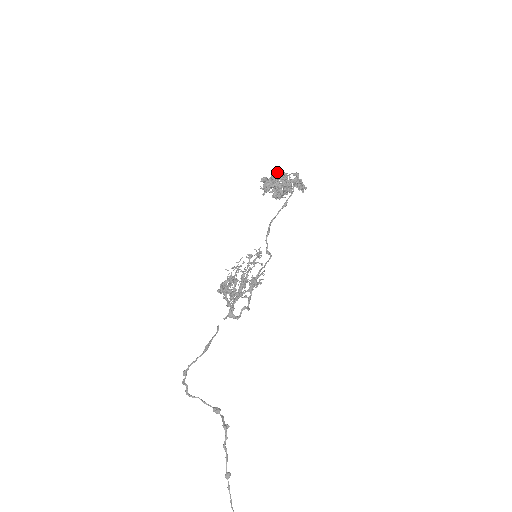
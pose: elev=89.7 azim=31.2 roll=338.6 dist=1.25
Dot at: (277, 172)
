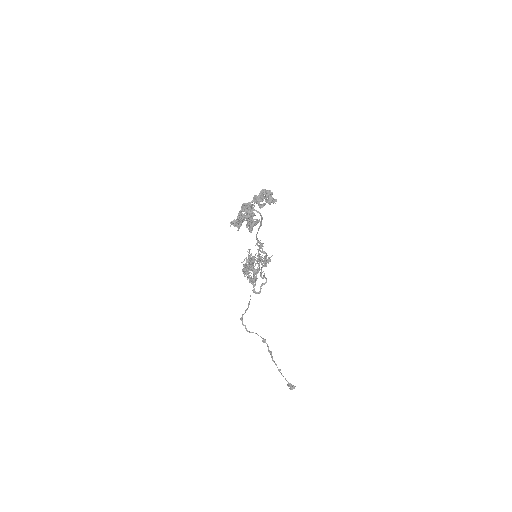
Dot at: (241, 212)
